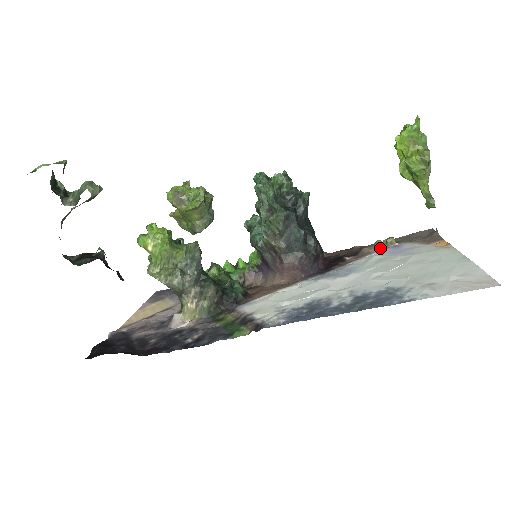
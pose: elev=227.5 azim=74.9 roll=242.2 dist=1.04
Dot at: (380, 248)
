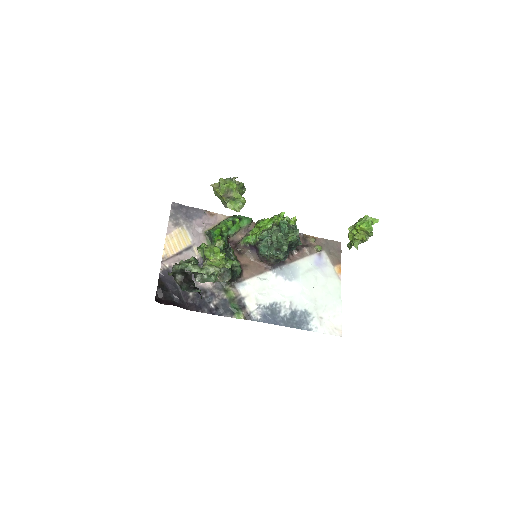
Dot at: (312, 251)
